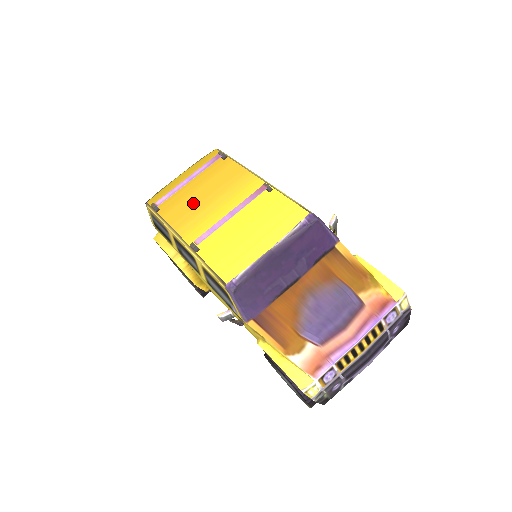
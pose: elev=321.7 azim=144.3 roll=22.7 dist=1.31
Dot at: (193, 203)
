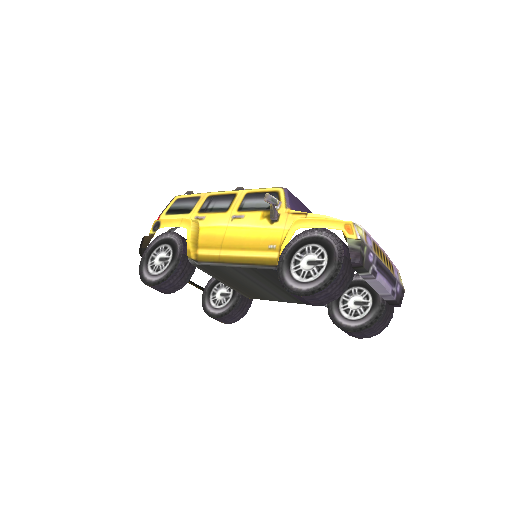
Dot at: occluded
